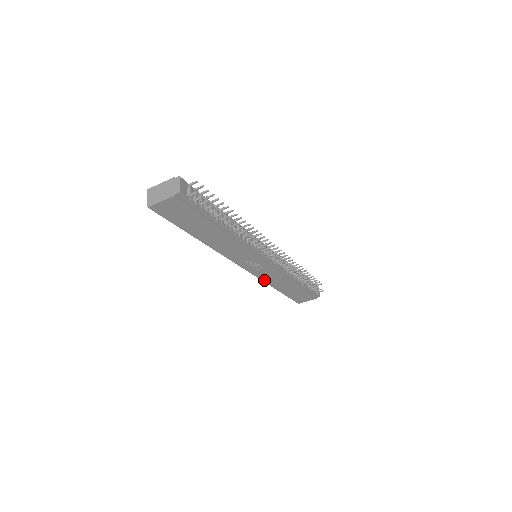
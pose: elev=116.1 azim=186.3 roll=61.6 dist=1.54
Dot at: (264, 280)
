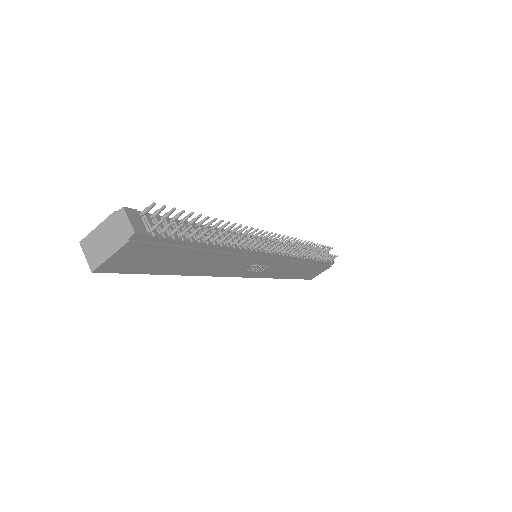
Dot at: (271, 277)
